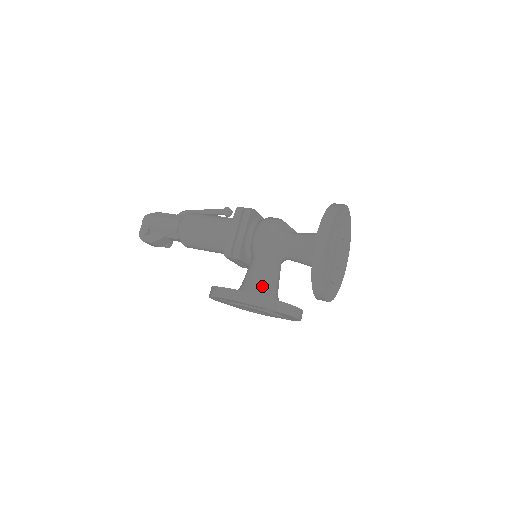
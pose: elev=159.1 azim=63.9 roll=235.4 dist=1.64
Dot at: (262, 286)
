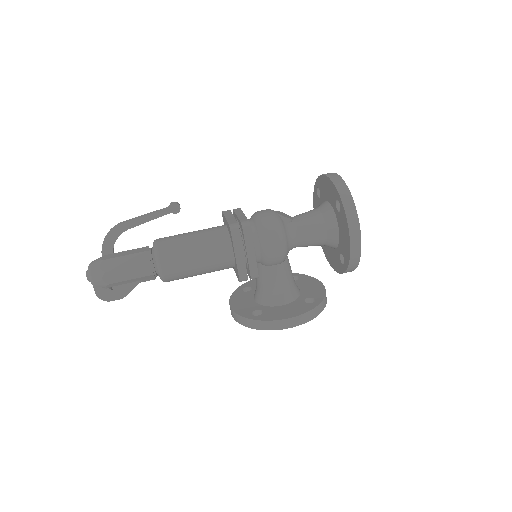
Dot at: (289, 289)
